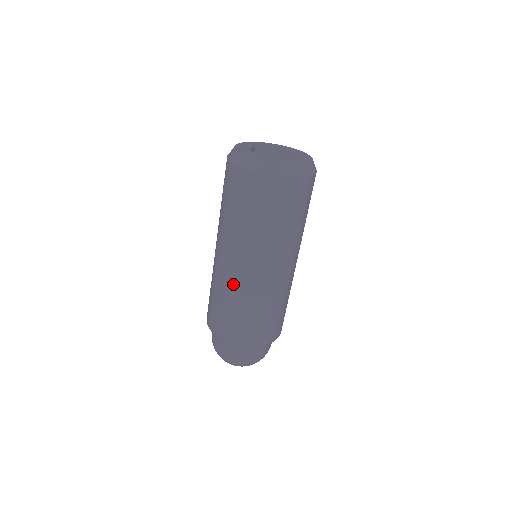
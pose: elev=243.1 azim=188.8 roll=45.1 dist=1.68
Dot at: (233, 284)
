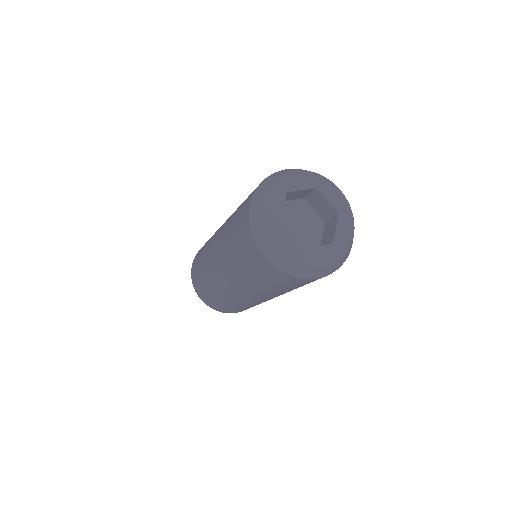
Dot at: (231, 297)
